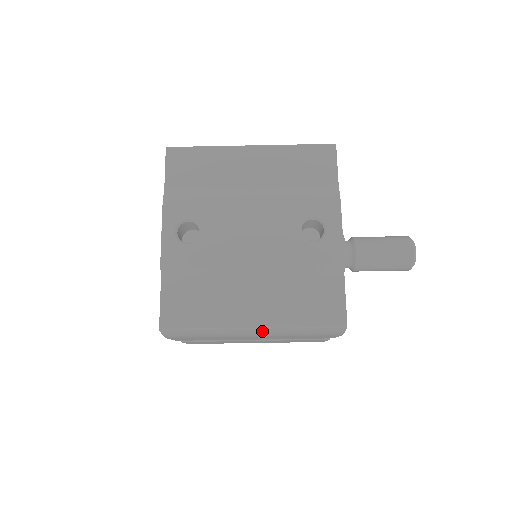
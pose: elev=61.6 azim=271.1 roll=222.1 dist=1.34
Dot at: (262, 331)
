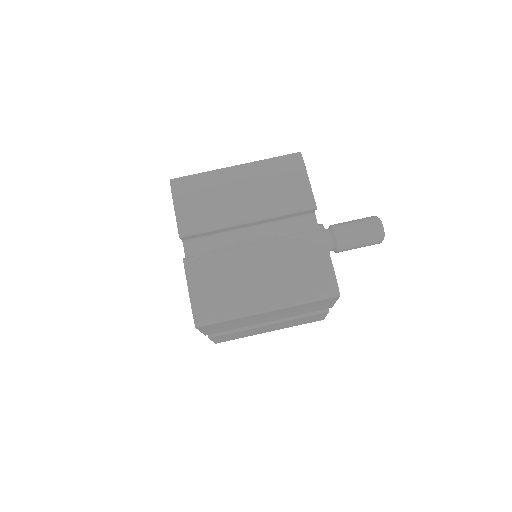
Dot at: (243, 168)
